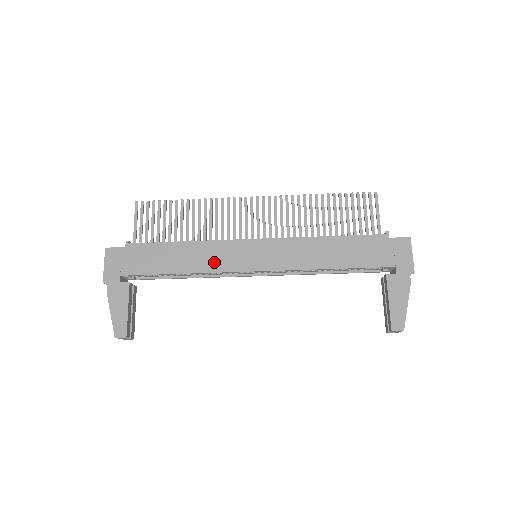
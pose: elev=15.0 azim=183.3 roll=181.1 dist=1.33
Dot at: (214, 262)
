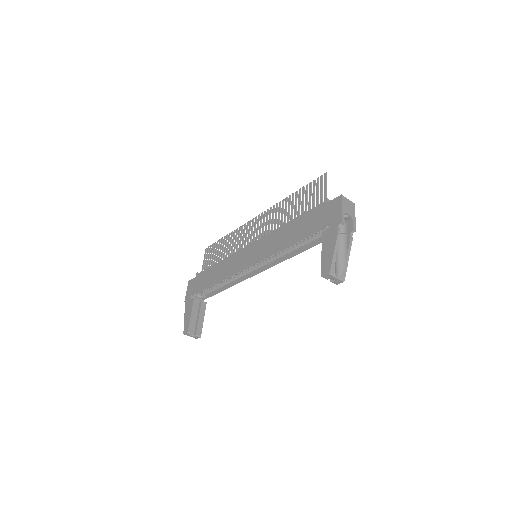
Dot at: (230, 268)
